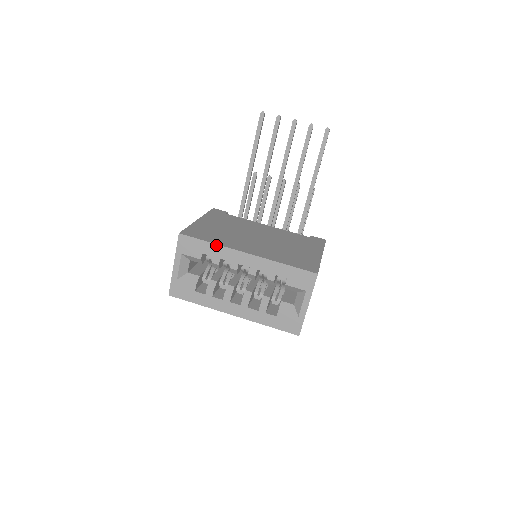
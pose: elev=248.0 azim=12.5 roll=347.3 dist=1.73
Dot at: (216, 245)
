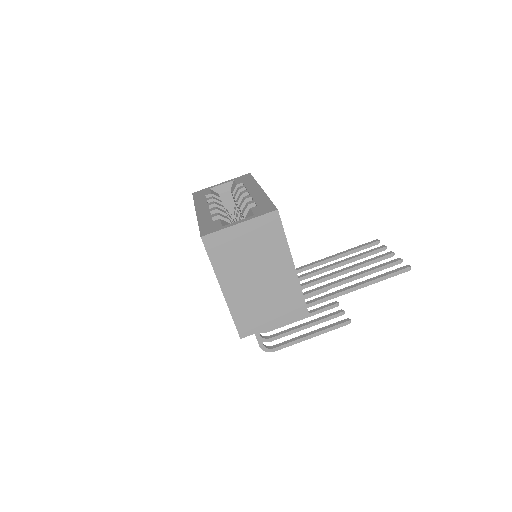
Dot at: (255, 181)
